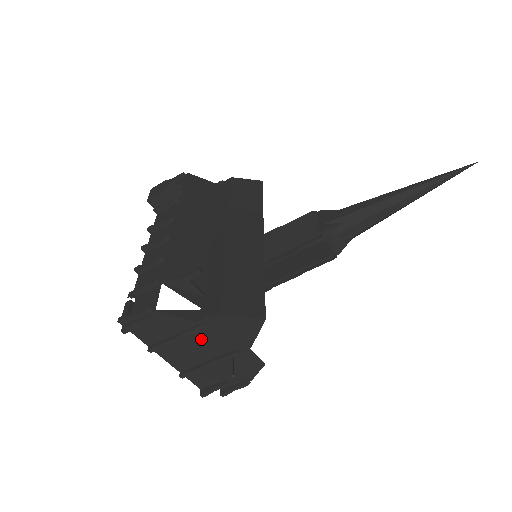
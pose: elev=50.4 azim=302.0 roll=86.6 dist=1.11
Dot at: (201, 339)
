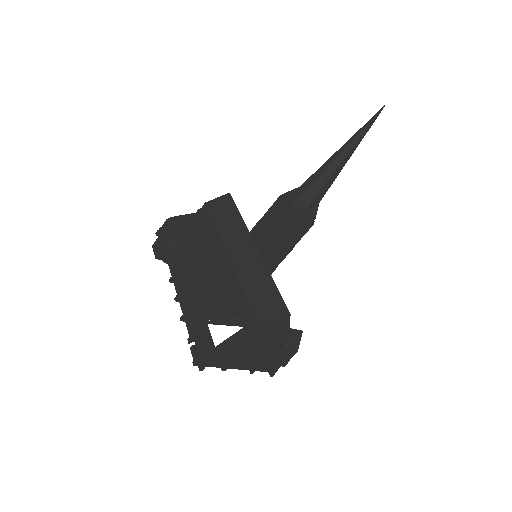
Dot at: (253, 346)
